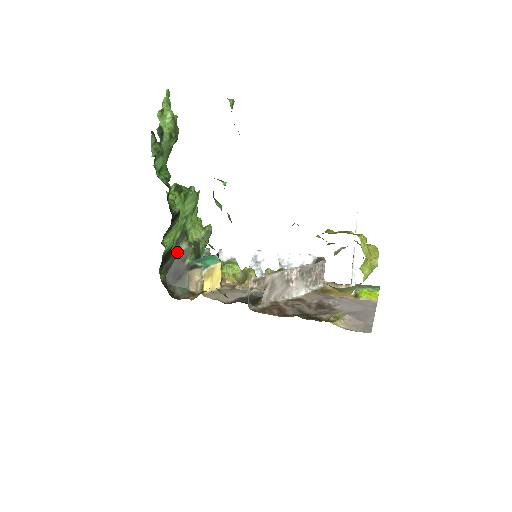
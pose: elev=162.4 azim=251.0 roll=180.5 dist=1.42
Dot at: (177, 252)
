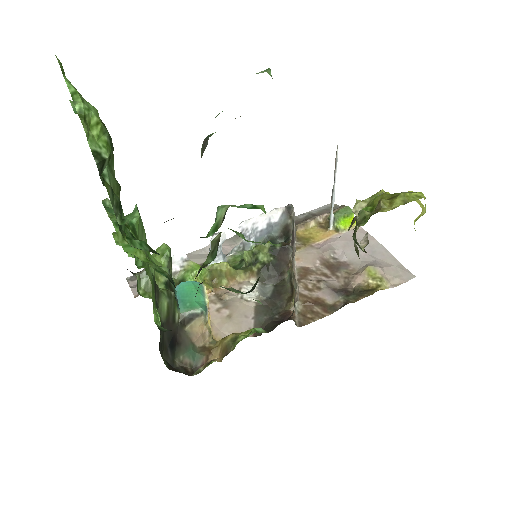
Dot at: (161, 316)
